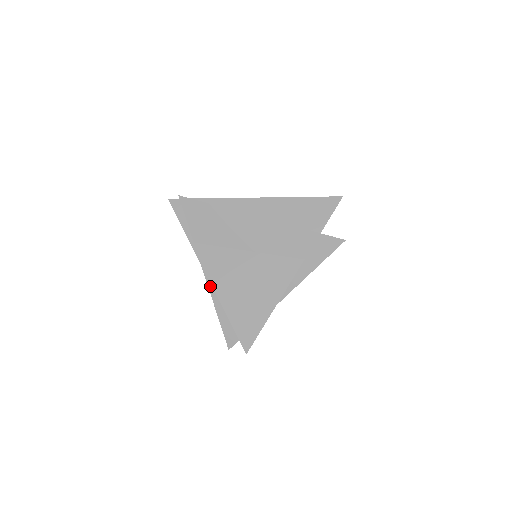
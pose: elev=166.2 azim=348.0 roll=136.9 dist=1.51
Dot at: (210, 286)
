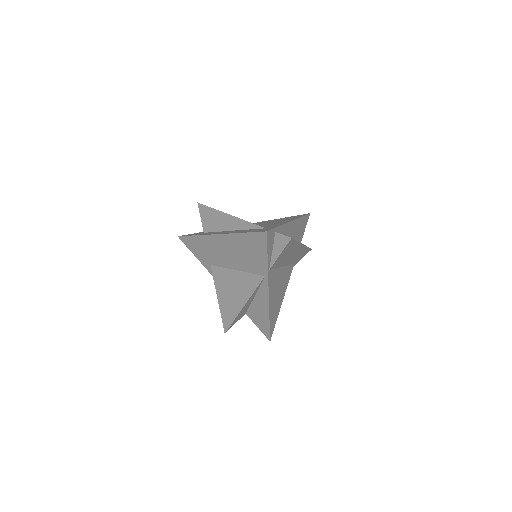
Dot at: (251, 297)
